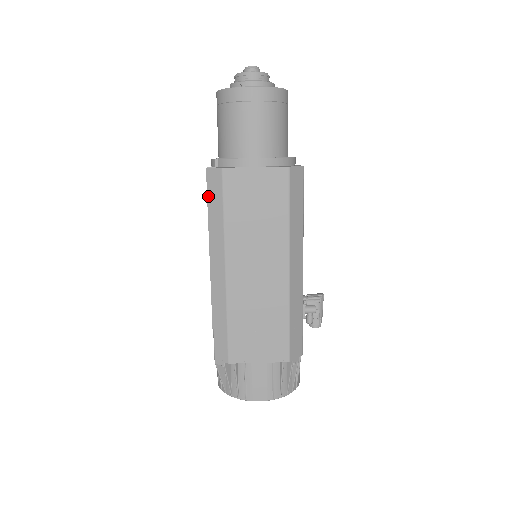
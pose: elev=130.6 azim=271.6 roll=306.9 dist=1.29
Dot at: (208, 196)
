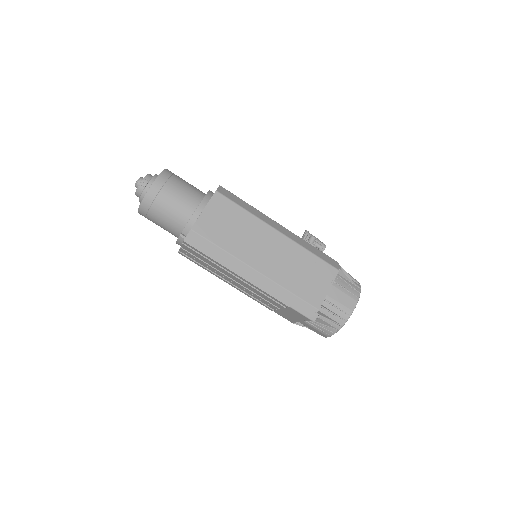
Dot at: (202, 251)
